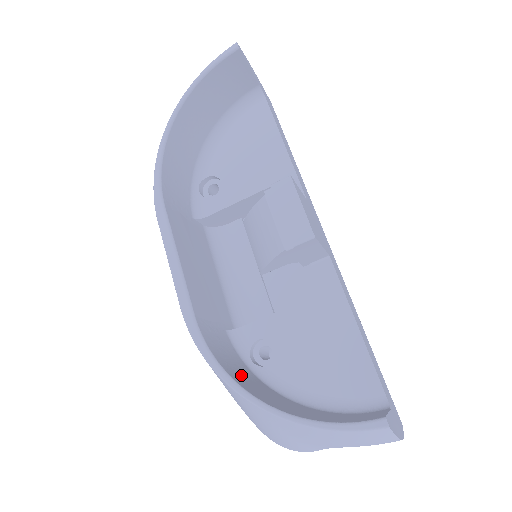
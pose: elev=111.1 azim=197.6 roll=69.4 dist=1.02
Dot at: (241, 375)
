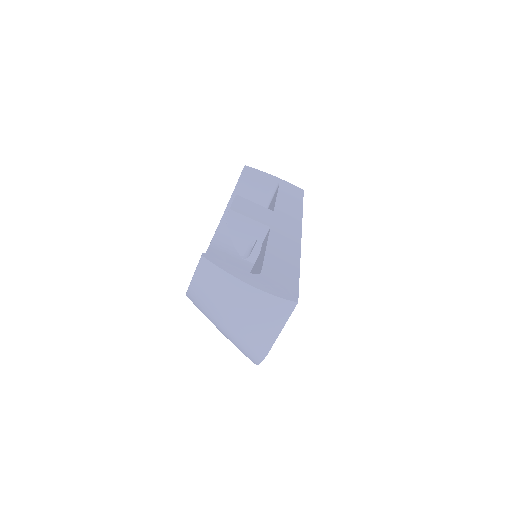
Dot at: occluded
